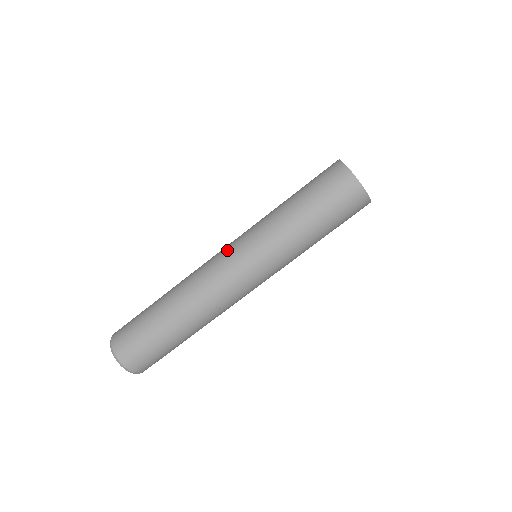
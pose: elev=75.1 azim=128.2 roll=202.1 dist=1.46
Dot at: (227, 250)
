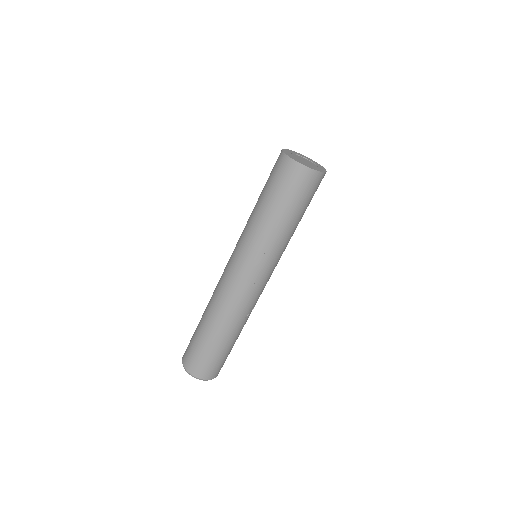
Dot at: (238, 272)
